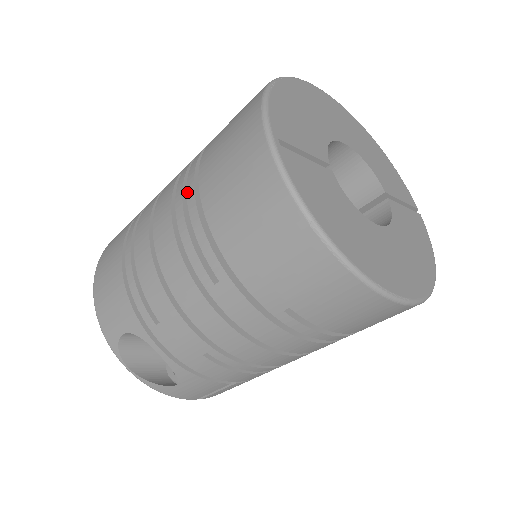
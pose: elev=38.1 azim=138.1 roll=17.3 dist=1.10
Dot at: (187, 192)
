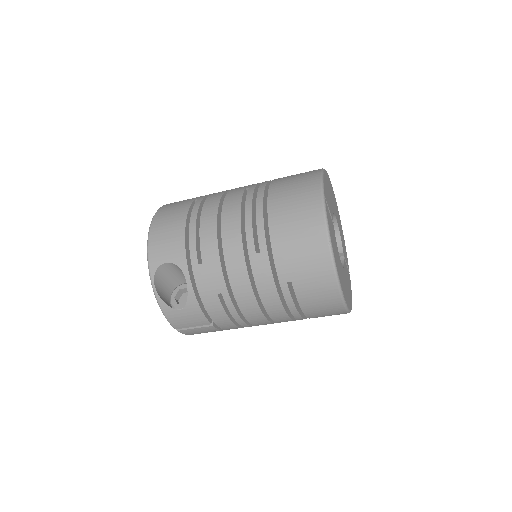
Dot at: (257, 200)
